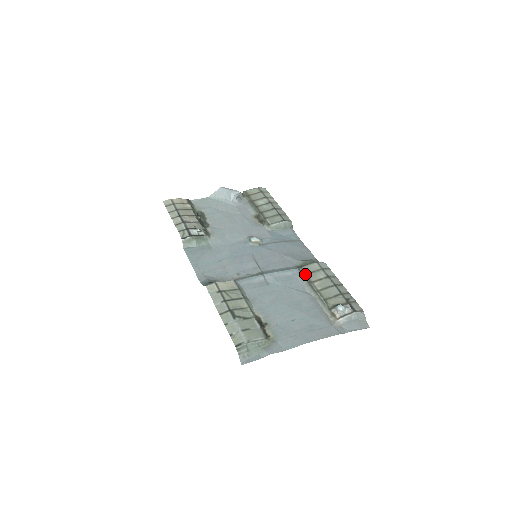
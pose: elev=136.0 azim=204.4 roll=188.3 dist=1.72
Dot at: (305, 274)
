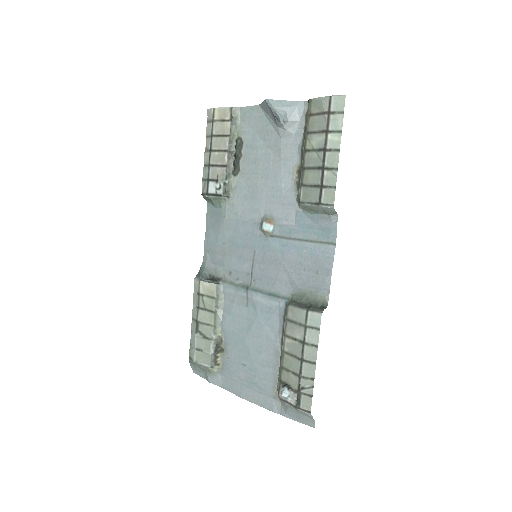
Dot at: (285, 319)
